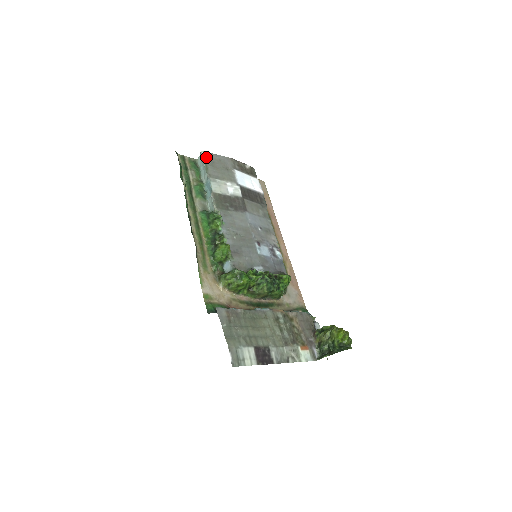
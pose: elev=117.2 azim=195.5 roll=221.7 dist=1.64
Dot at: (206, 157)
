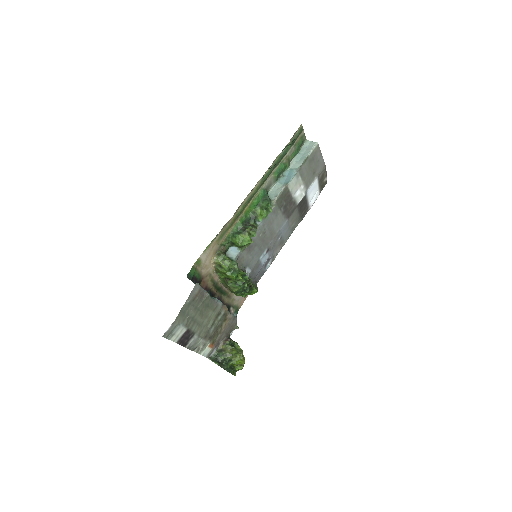
Dot at: (314, 151)
